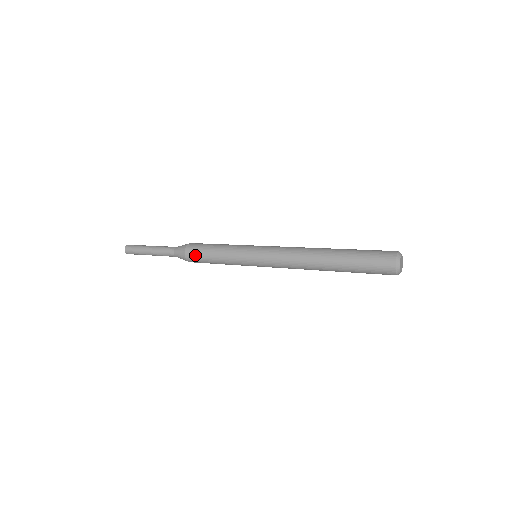
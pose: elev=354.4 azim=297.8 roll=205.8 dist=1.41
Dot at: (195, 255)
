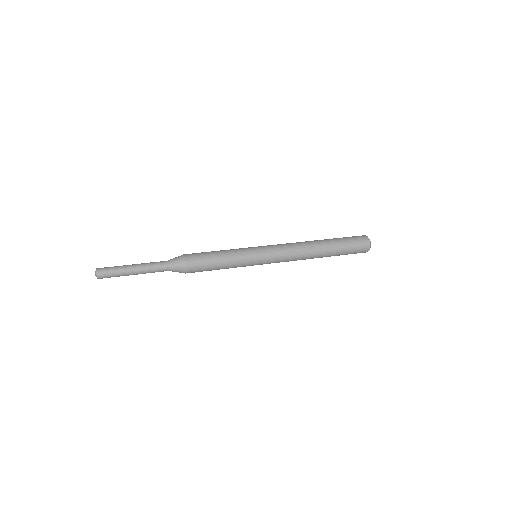
Dot at: occluded
